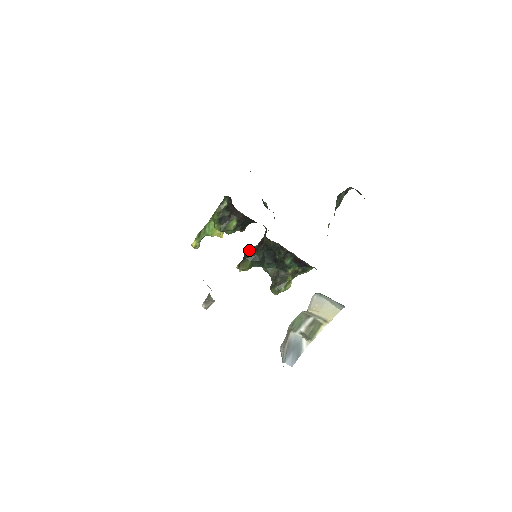
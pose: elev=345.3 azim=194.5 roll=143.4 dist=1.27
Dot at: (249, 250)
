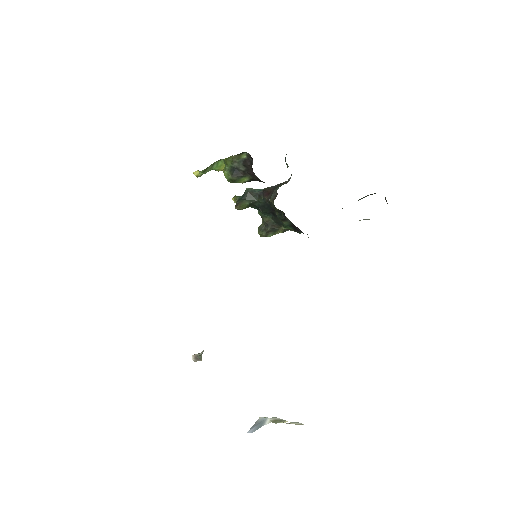
Dot at: (252, 190)
